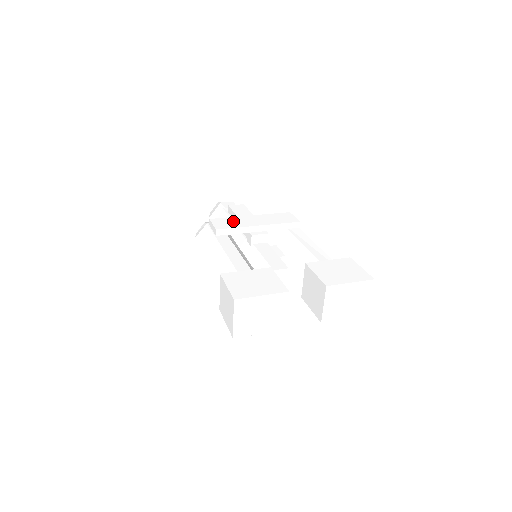
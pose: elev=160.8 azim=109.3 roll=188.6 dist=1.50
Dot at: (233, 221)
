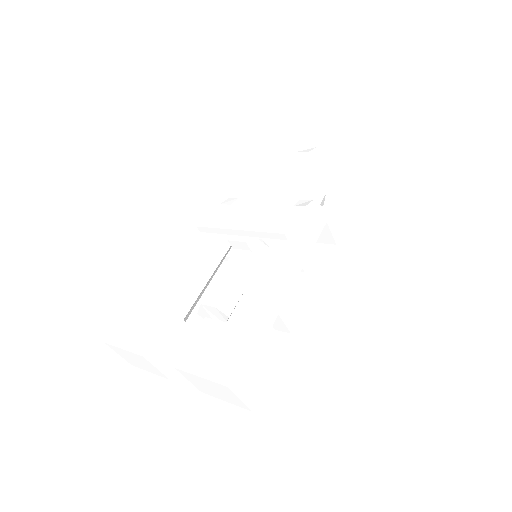
Dot at: (224, 214)
